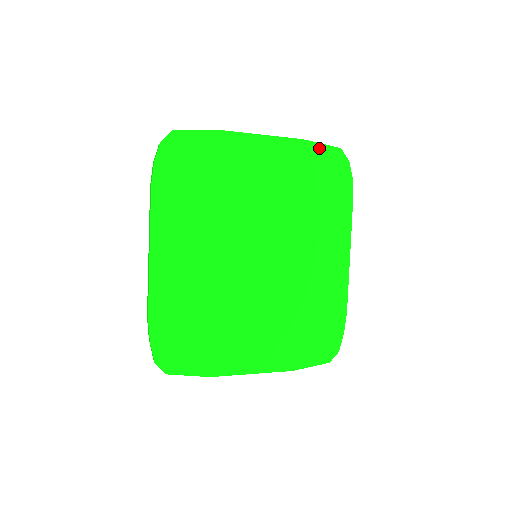
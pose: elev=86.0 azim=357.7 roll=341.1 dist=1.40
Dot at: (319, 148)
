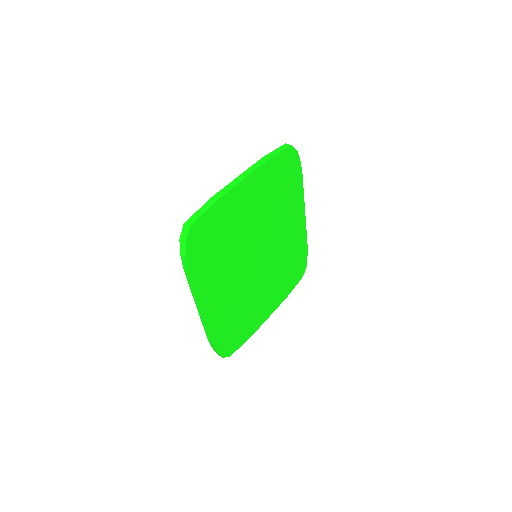
Dot at: (279, 157)
